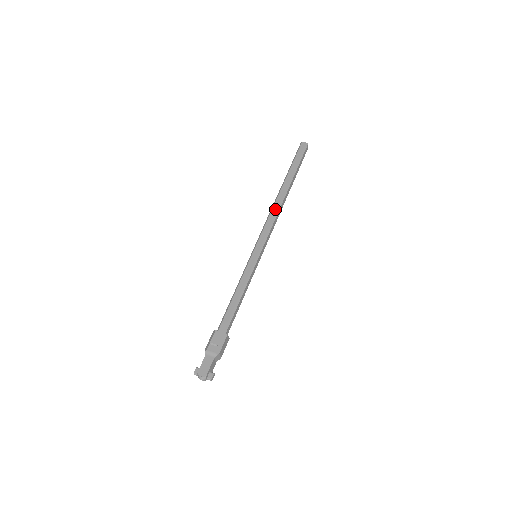
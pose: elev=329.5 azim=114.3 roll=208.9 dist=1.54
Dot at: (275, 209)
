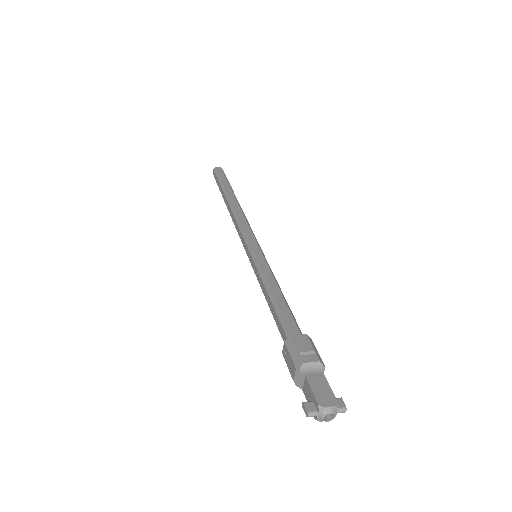
Dot at: (240, 212)
